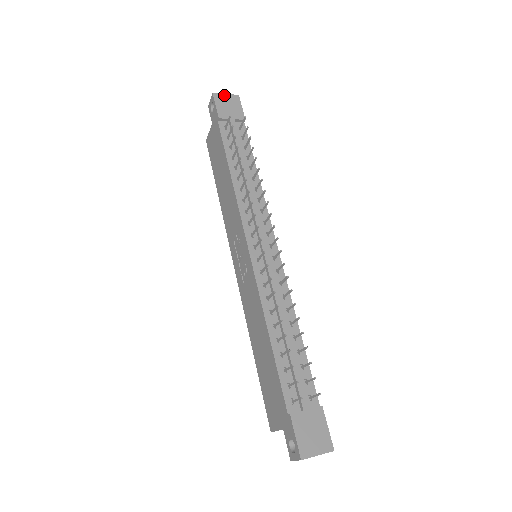
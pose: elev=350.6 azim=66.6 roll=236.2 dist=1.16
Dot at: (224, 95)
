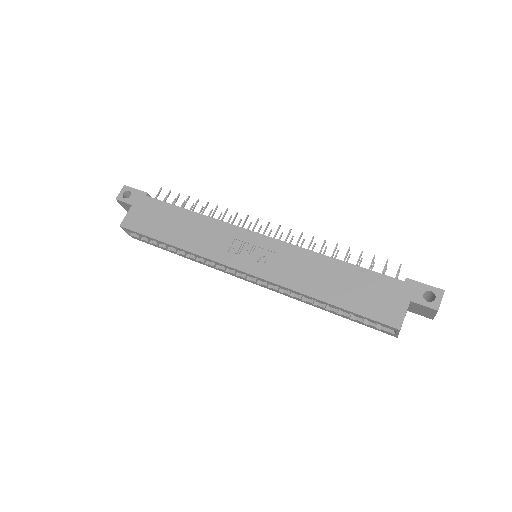
Dot at: occluded
